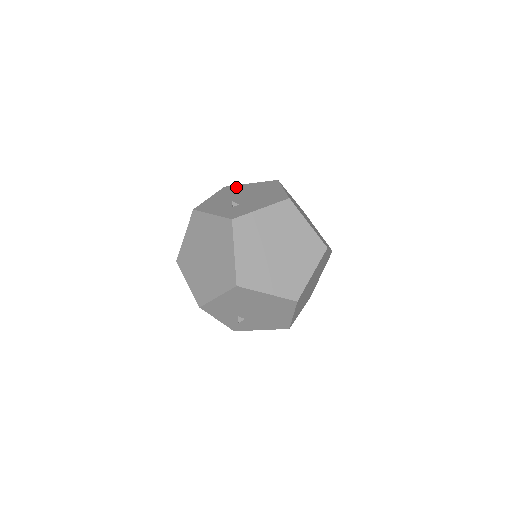
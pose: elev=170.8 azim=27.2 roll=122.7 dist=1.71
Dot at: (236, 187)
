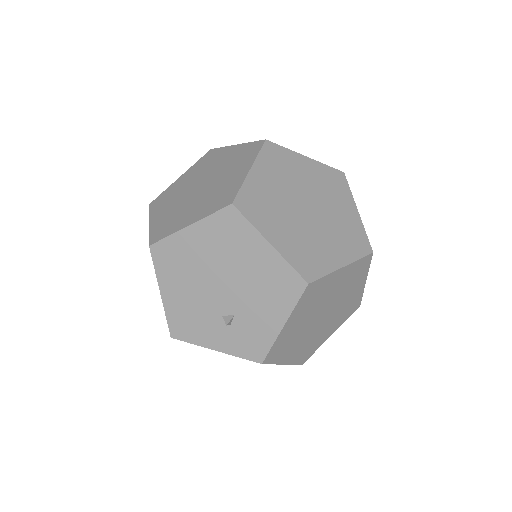
Dot at: occluded
